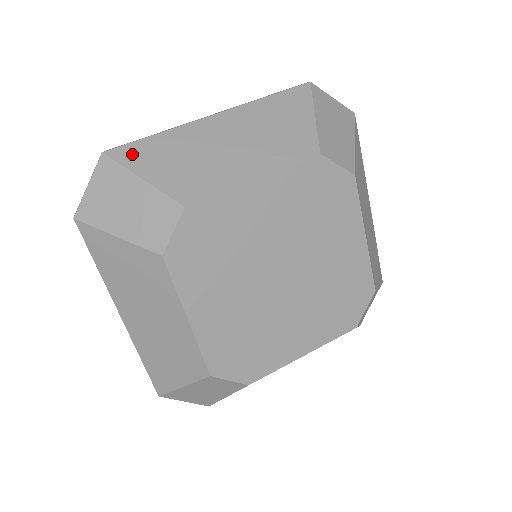
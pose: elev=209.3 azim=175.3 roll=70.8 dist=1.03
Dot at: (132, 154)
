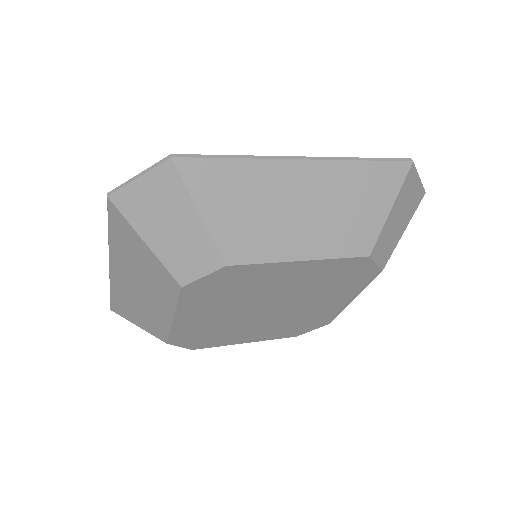
Dot at: (202, 175)
